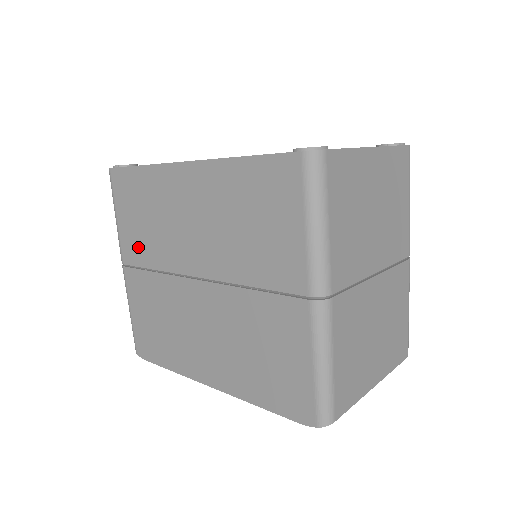
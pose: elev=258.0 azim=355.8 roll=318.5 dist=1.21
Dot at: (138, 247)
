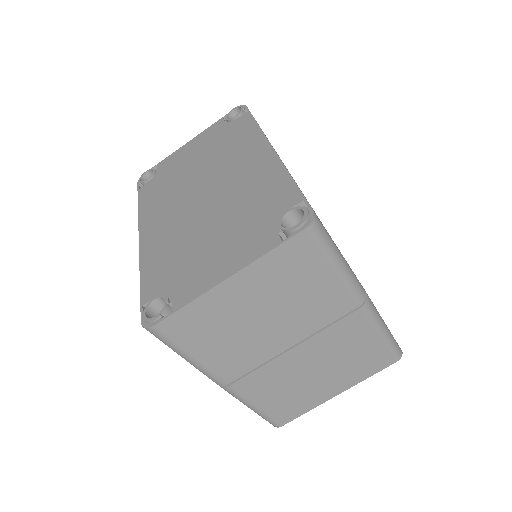
Dot at: occluded
